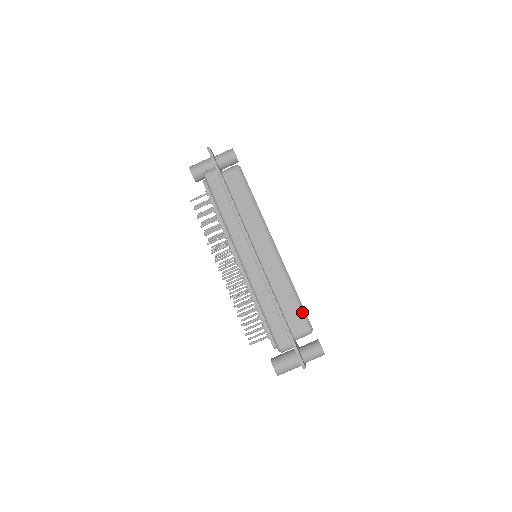
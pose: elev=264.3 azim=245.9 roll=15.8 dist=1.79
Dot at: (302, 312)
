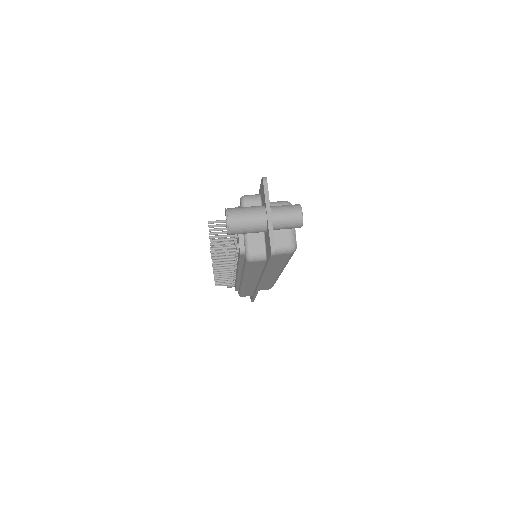
Dot at: occluded
